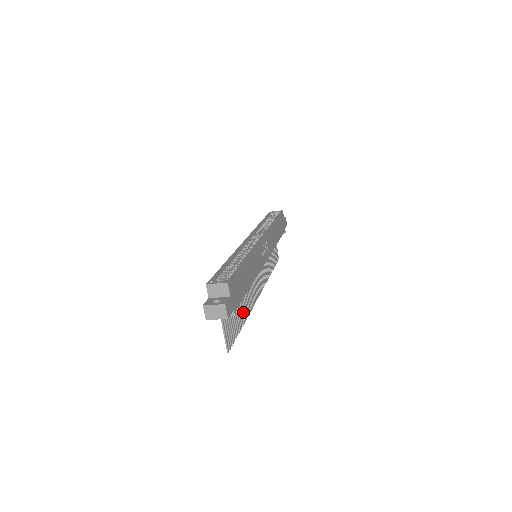
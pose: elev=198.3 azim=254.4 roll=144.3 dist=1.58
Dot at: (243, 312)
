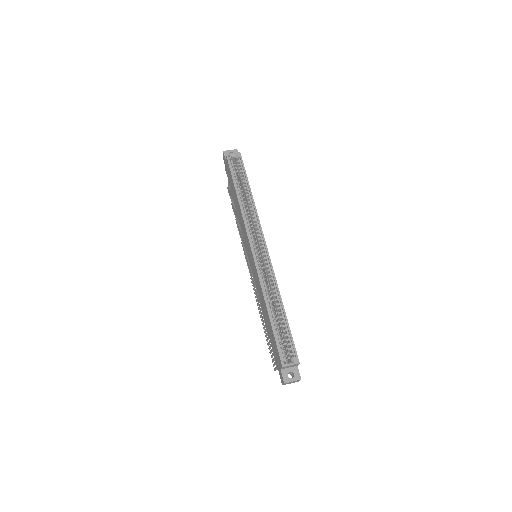
Dot at: occluded
